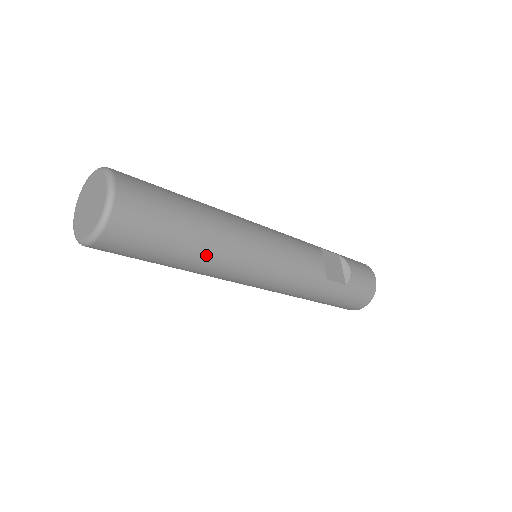
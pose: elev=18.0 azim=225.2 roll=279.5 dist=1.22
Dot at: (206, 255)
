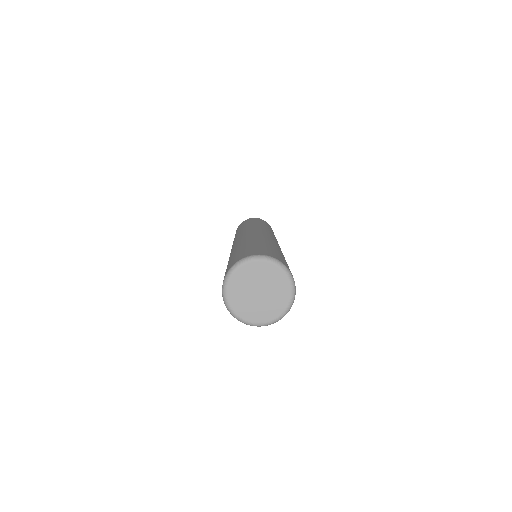
Dot at: occluded
